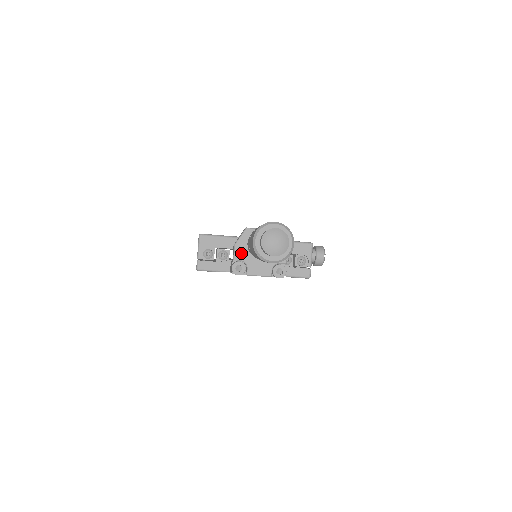
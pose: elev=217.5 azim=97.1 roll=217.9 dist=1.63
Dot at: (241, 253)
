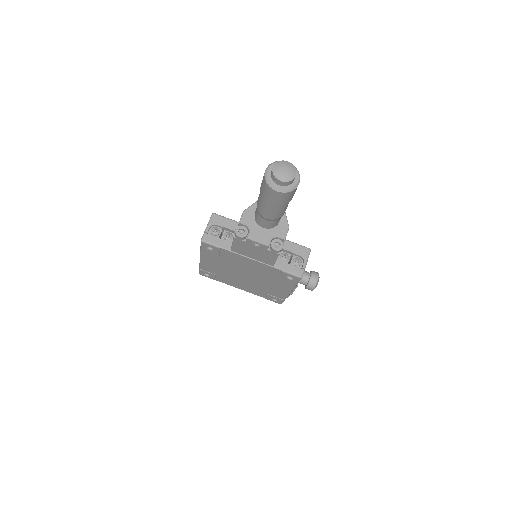
Dot at: (247, 219)
